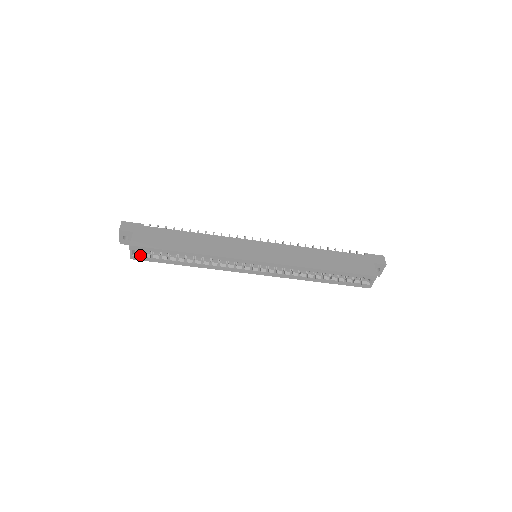
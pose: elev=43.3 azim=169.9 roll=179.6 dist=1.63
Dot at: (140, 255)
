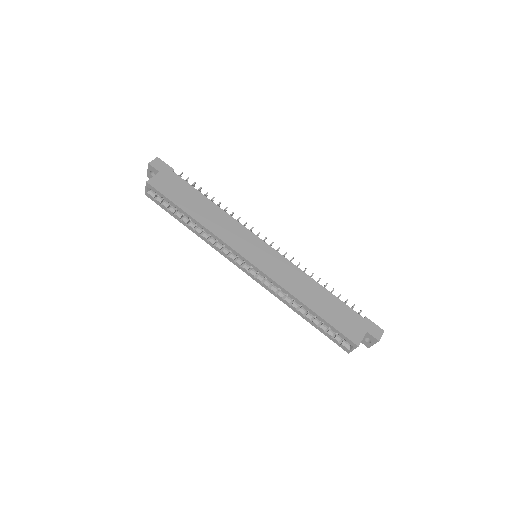
Dot at: (153, 196)
